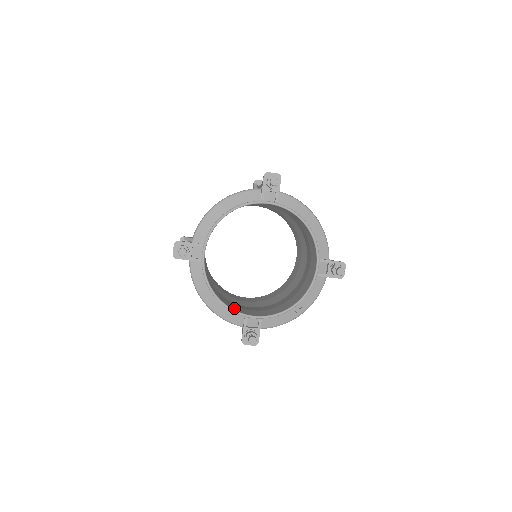
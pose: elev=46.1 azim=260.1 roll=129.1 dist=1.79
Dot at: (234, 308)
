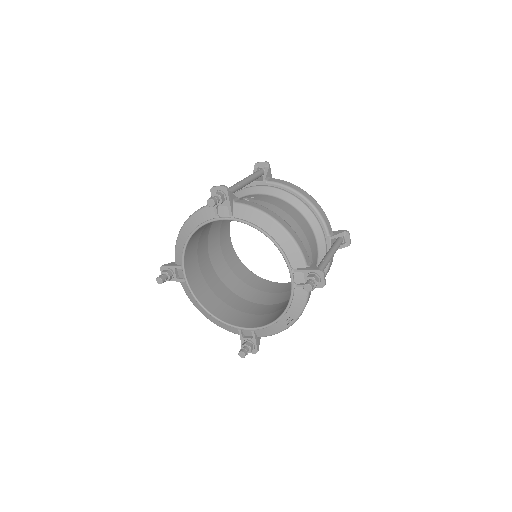
Dot at: (230, 319)
